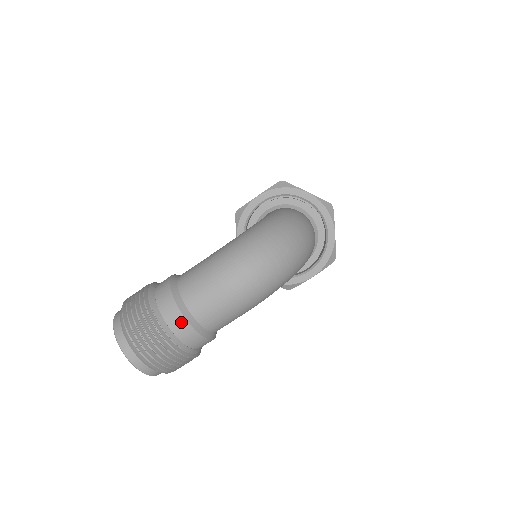
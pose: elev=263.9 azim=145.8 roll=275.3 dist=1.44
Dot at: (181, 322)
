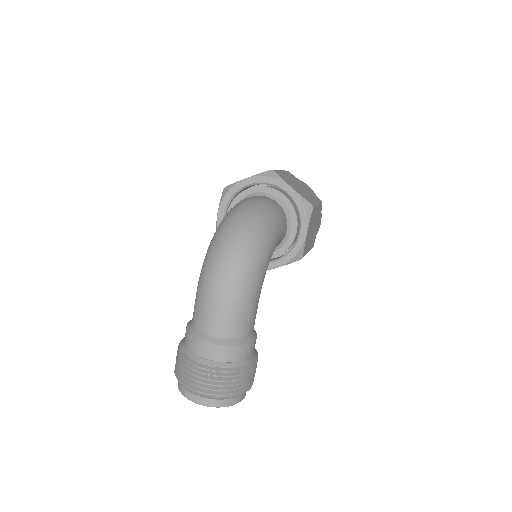
Dot at: (209, 348)
